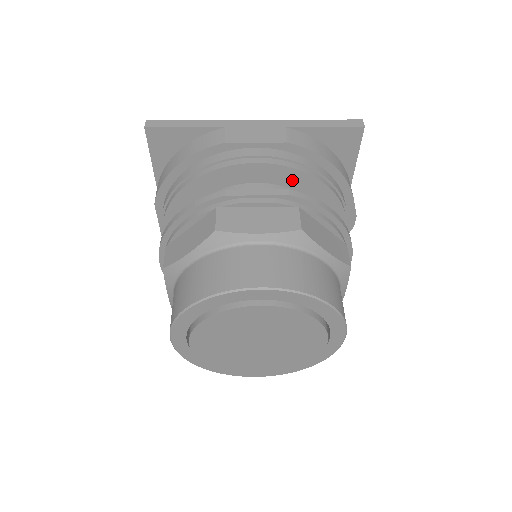
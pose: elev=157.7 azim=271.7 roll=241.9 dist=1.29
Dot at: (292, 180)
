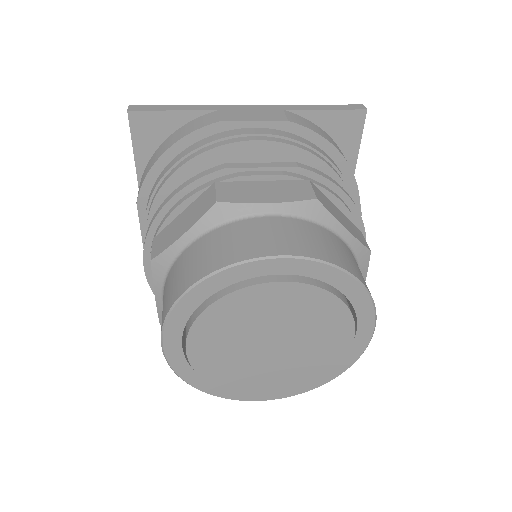
Dot at: occluded
